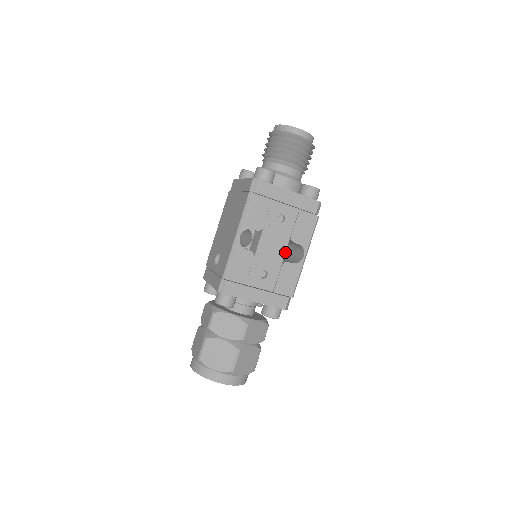
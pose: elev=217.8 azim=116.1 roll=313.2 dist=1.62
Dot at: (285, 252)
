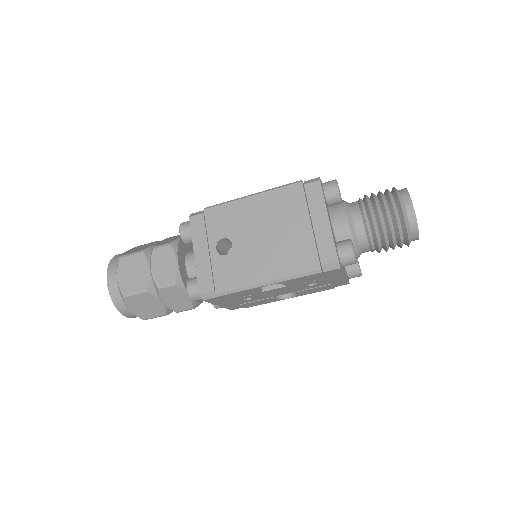
Dot at: occluded
